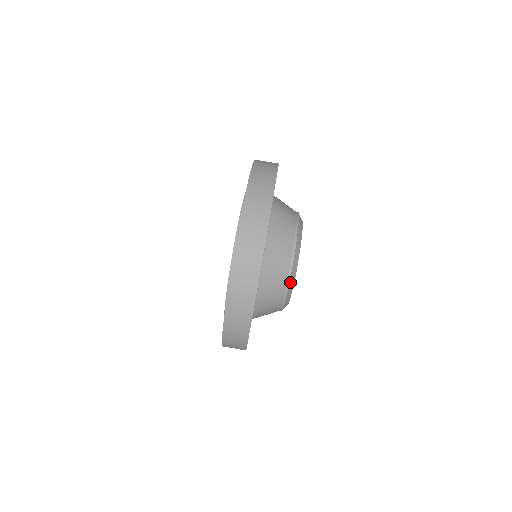
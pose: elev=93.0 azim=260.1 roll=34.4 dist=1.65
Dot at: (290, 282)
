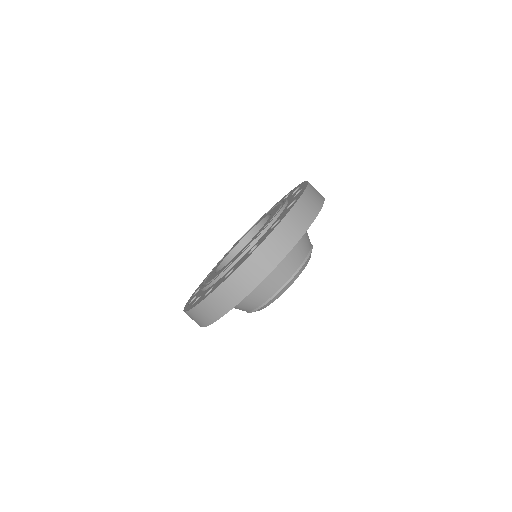
Dot at: occluded
